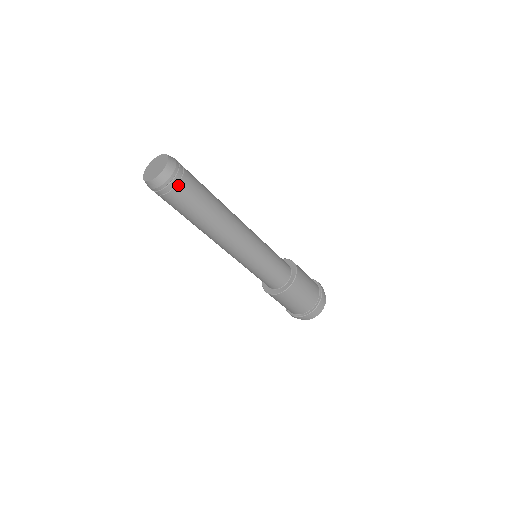
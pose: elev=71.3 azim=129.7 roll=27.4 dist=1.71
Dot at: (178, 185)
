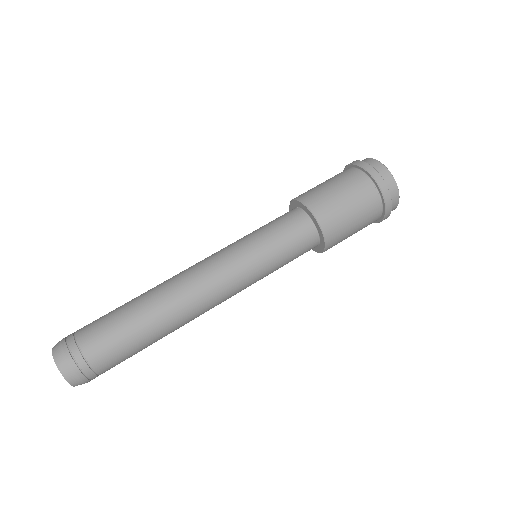
Dot at: (95, 369)
